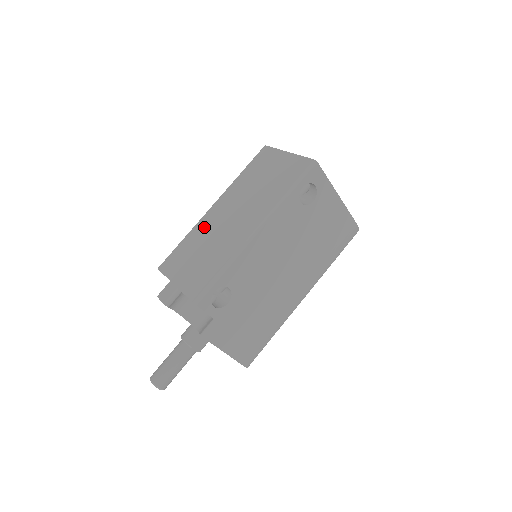
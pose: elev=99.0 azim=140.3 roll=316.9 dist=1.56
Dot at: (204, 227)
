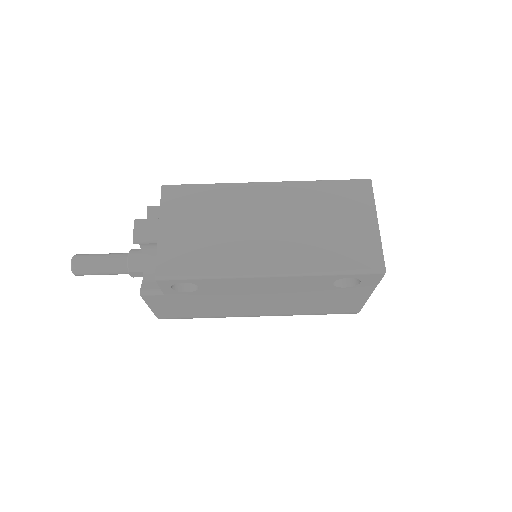
Dot at: (237, 199)
